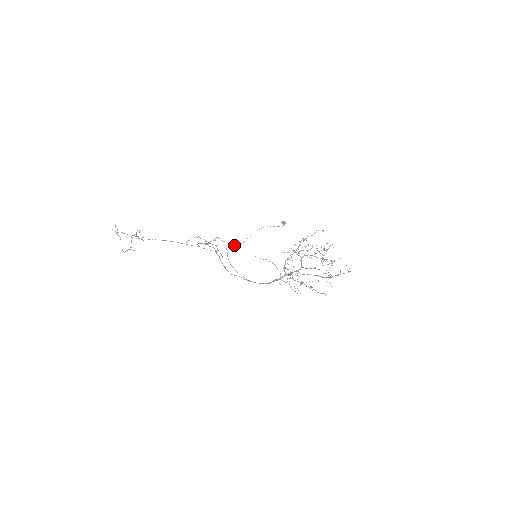
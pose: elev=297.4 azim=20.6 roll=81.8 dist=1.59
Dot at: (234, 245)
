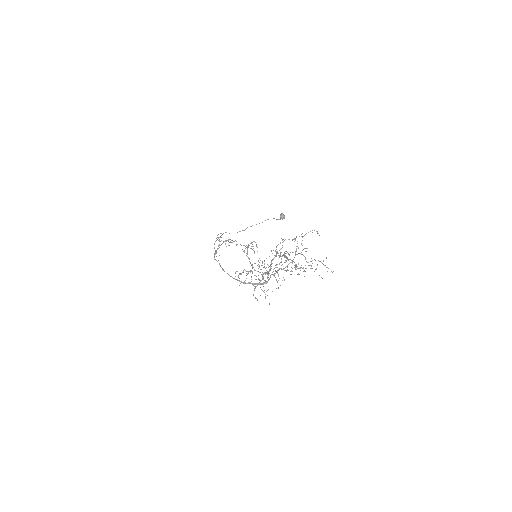
Dot at: occluded
